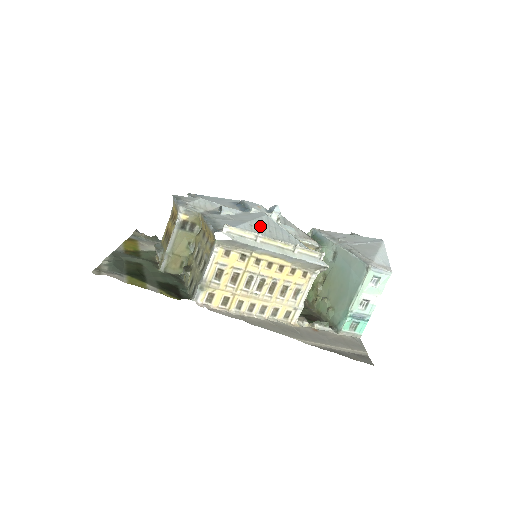
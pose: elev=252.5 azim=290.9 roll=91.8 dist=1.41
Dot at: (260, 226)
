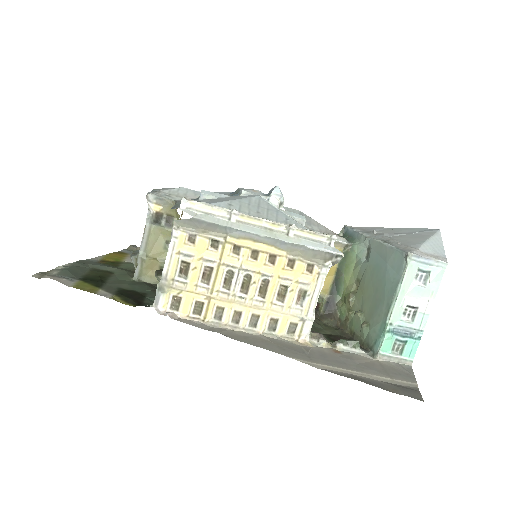
Dot at: (244, 206)
